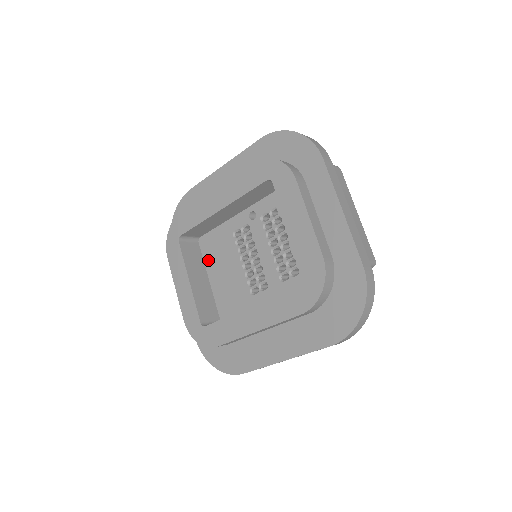
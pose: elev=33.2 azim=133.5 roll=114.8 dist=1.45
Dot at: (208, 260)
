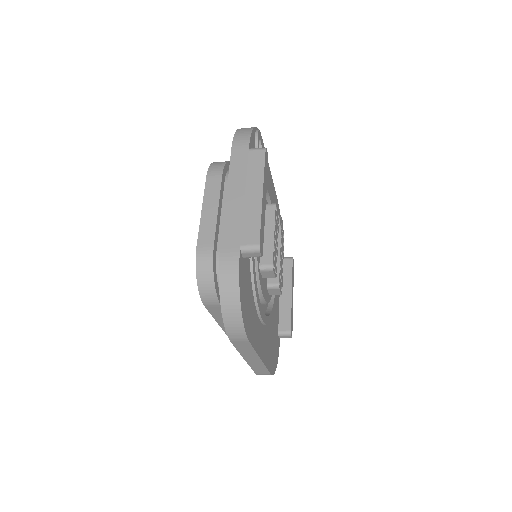
Dot at: occluded
